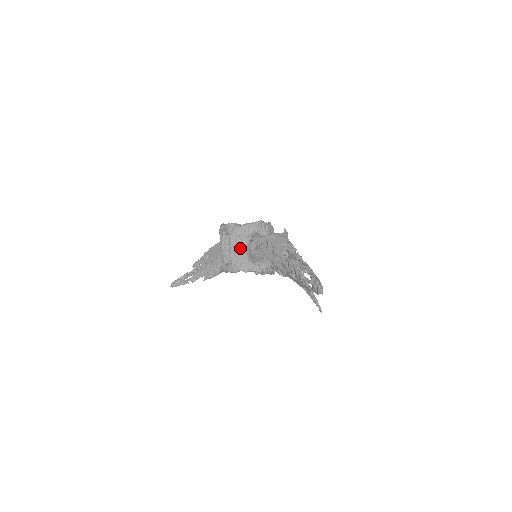
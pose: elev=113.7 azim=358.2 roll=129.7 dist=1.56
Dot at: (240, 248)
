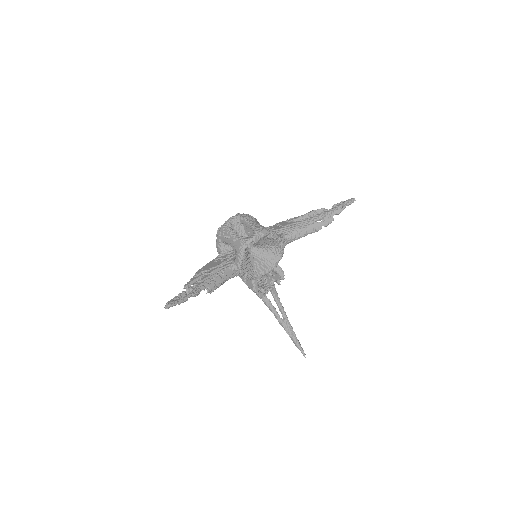
Dot at: (257, 223)
